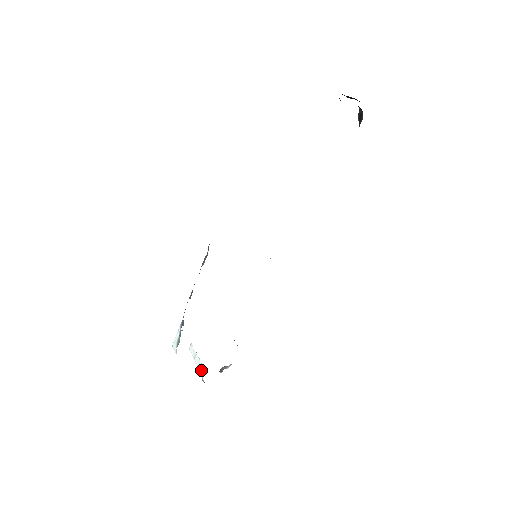
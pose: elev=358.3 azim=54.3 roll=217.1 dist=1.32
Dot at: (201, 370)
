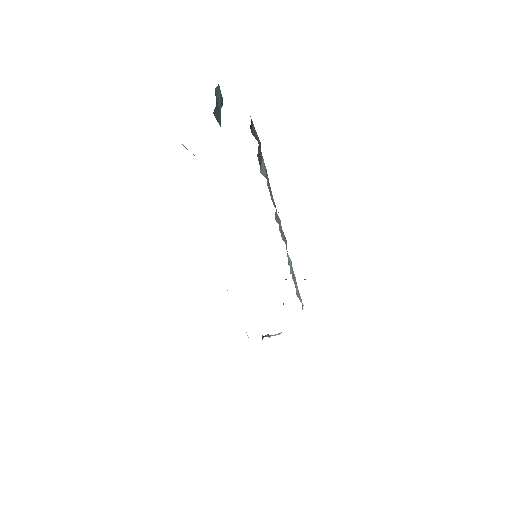
Dot at: occluded
